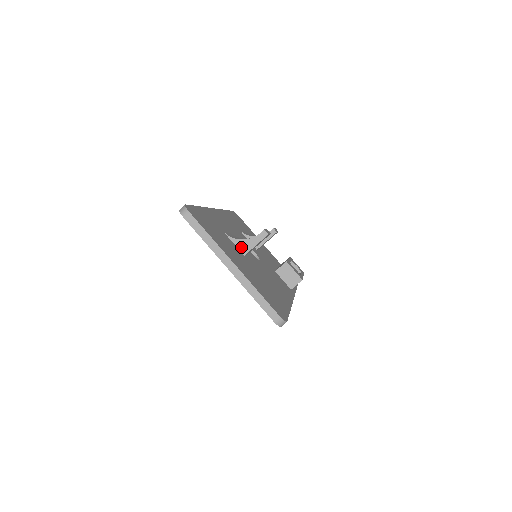
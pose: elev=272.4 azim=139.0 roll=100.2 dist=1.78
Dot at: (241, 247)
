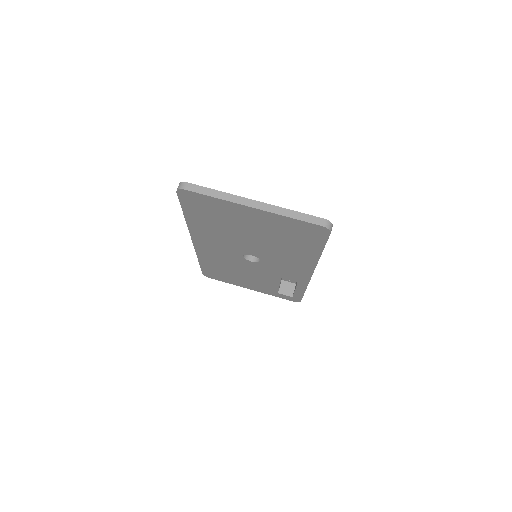
Dot at: occluded
